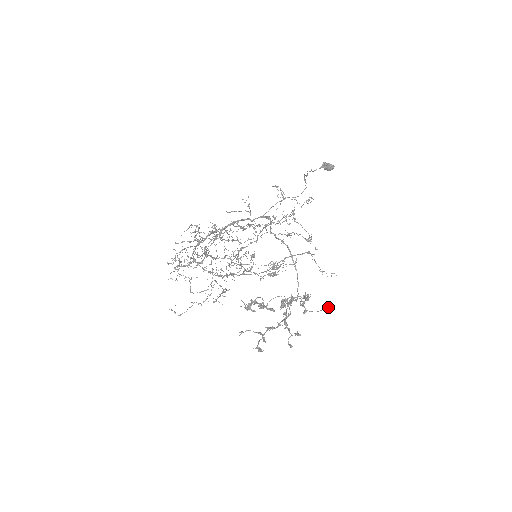
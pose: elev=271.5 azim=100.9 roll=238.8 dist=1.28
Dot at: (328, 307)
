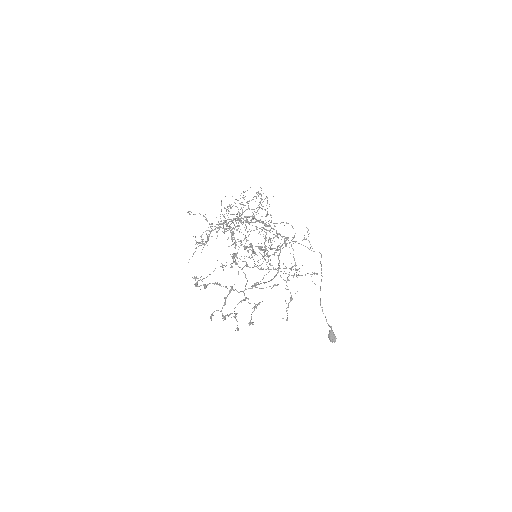
Dot at: (274, 285)
